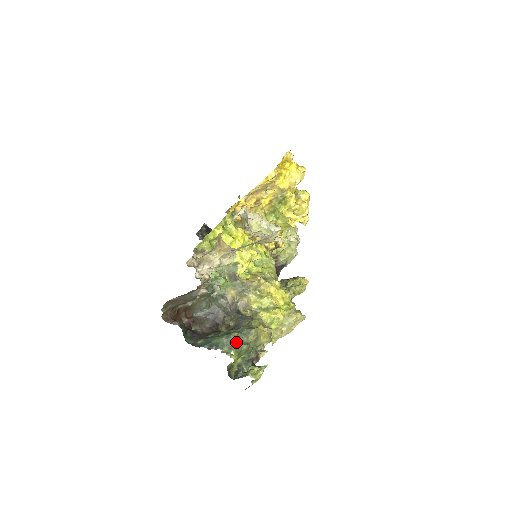
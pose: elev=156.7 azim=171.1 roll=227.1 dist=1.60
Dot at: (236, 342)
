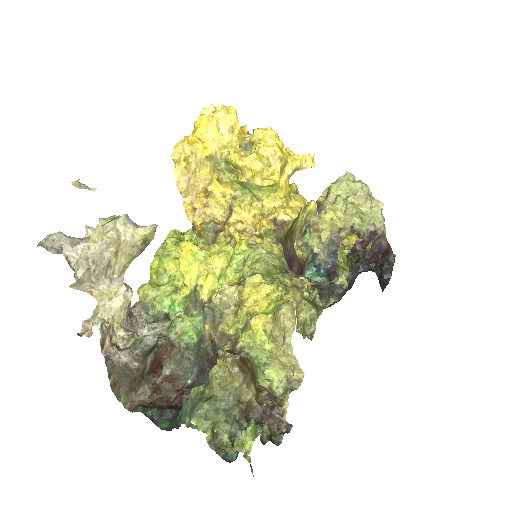
Dot at: (194, 403)
